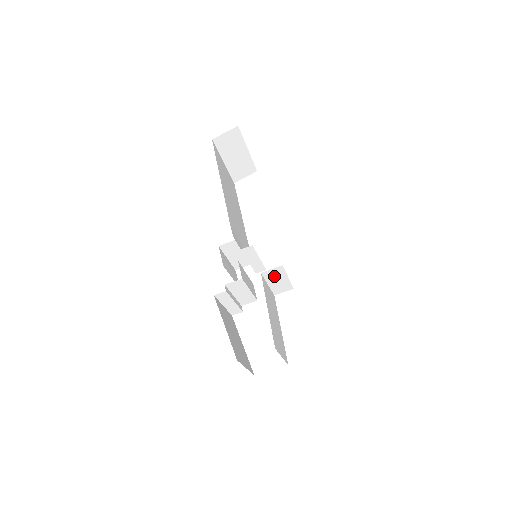
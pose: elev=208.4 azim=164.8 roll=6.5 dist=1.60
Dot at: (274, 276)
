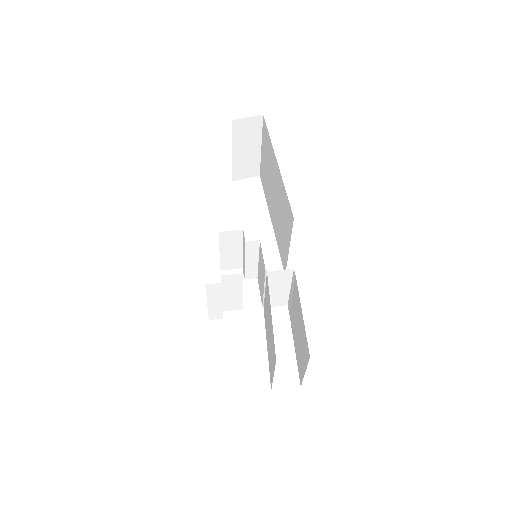
Dot at: (277, 281)
